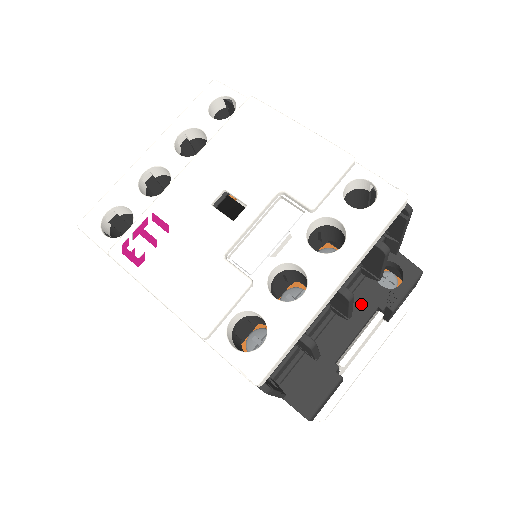
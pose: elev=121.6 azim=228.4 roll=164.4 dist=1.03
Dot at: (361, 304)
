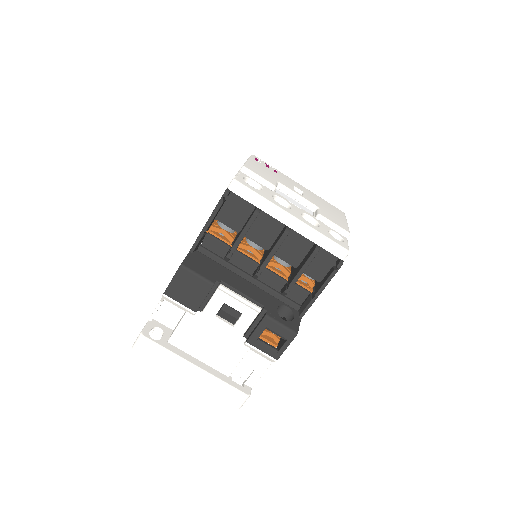
Dot at: (262, 296)
